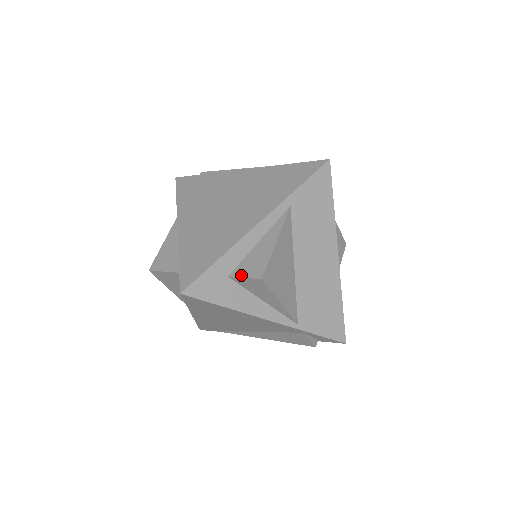
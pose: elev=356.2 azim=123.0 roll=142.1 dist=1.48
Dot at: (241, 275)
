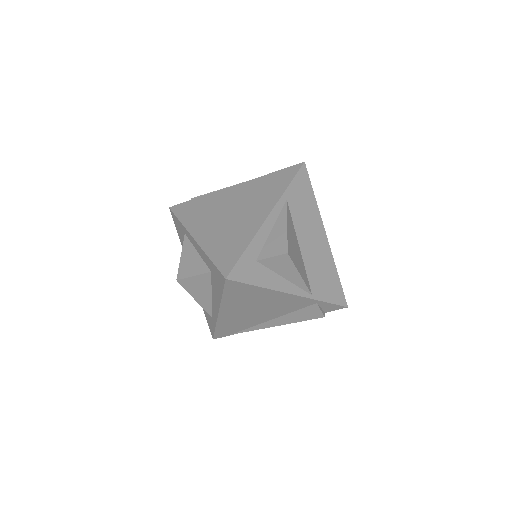
Dot at: (268, 256)
